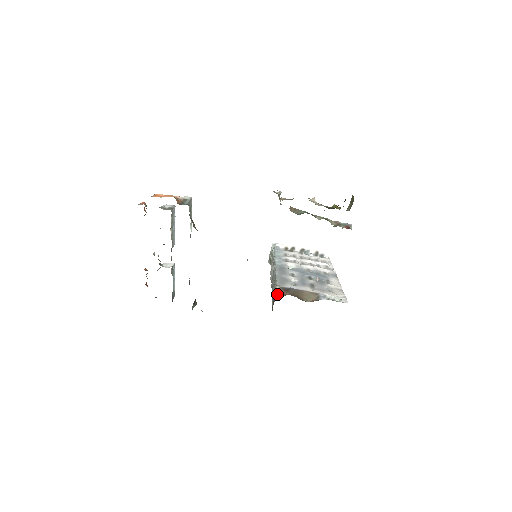
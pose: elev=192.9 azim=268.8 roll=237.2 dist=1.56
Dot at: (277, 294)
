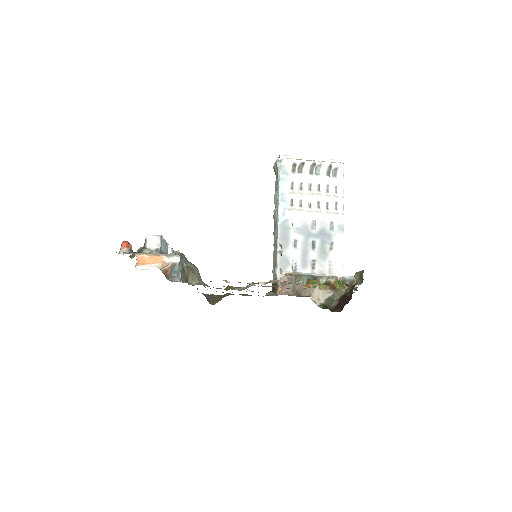
Dot at: (277, 287)
